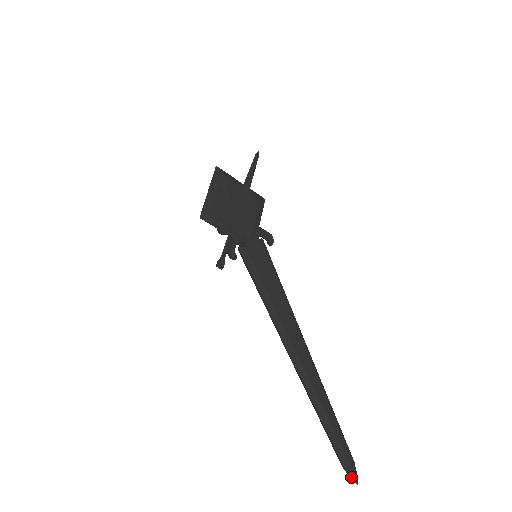
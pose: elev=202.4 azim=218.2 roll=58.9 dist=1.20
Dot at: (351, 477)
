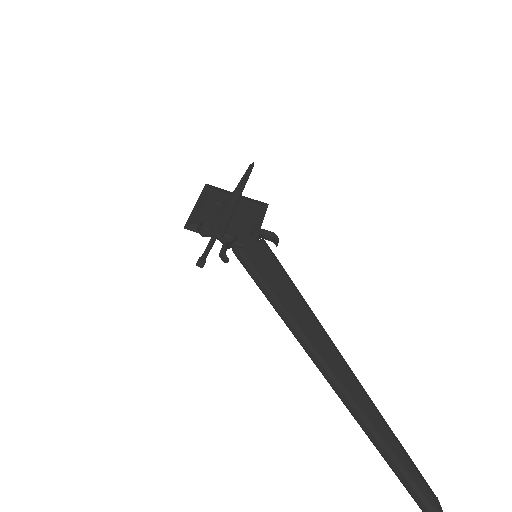
Dot at: out of frame
